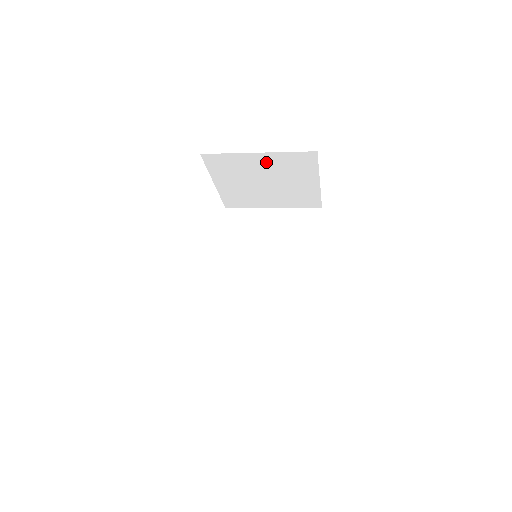
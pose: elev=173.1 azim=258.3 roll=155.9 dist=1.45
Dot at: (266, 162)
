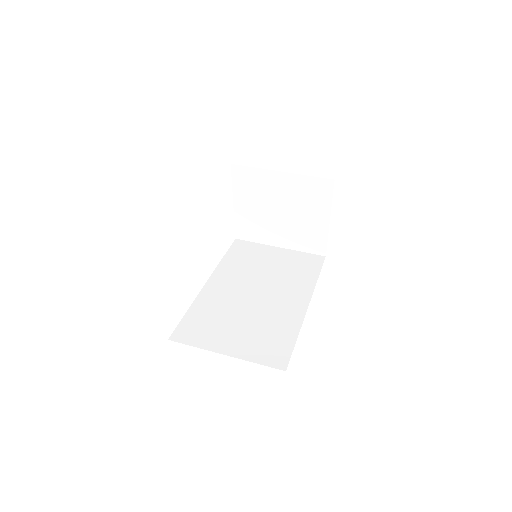
Dot at: (286, 185)
